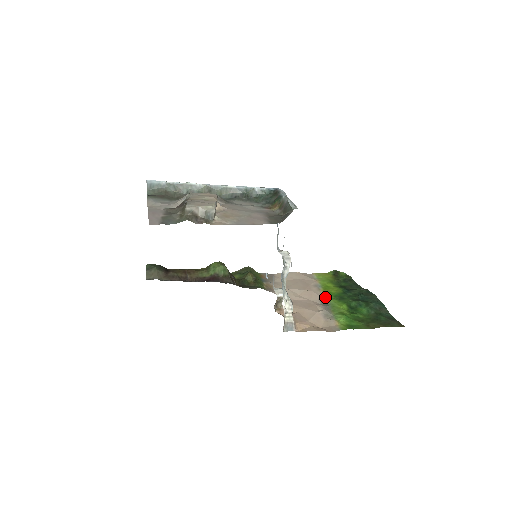
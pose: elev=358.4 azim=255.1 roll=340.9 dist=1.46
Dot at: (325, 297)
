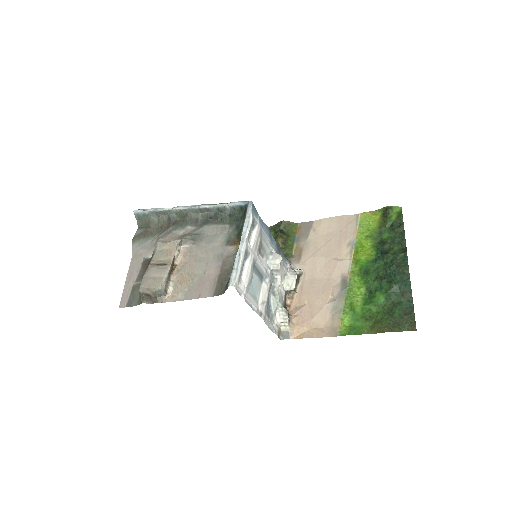
Dot at: (350, 269)
